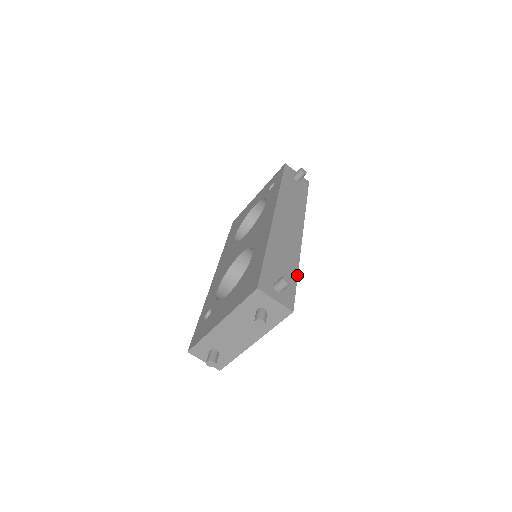
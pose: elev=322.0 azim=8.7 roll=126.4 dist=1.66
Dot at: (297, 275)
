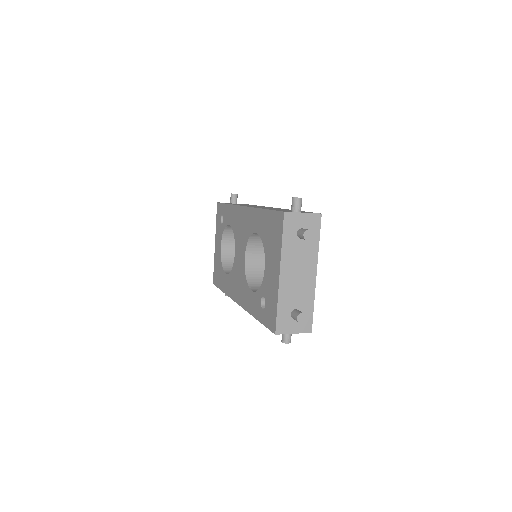
Dot at: occluded
